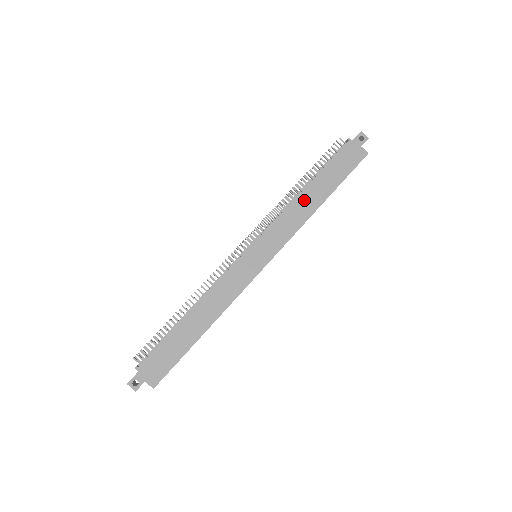
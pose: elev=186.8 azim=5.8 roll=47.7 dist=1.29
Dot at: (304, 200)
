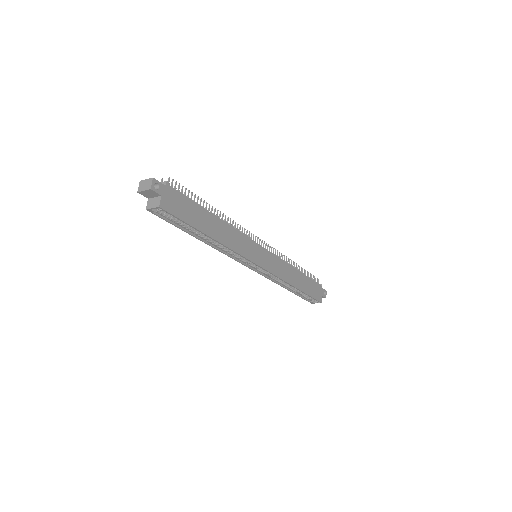
Dot at: (294, 273)
